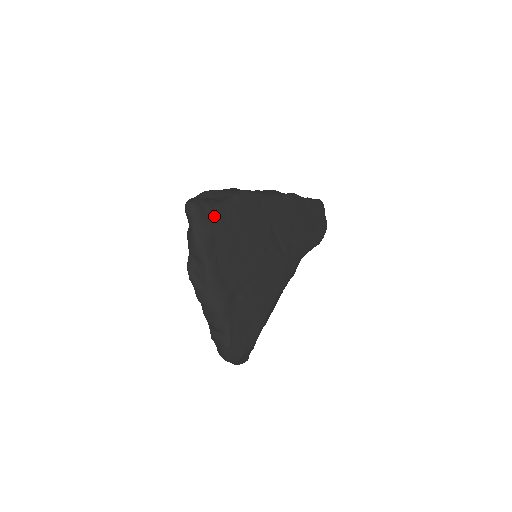
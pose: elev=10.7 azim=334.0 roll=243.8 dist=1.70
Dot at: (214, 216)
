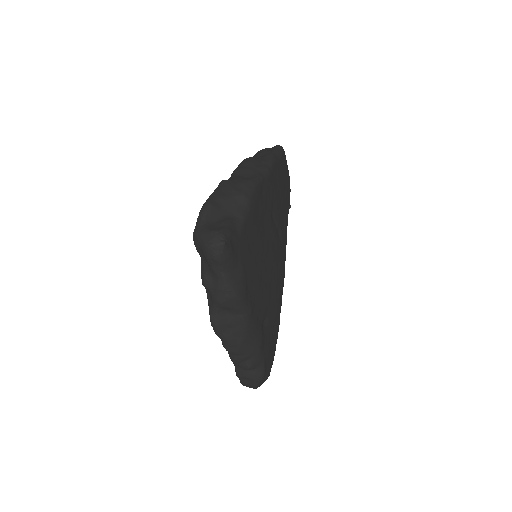
Dot at: (241, 245)
